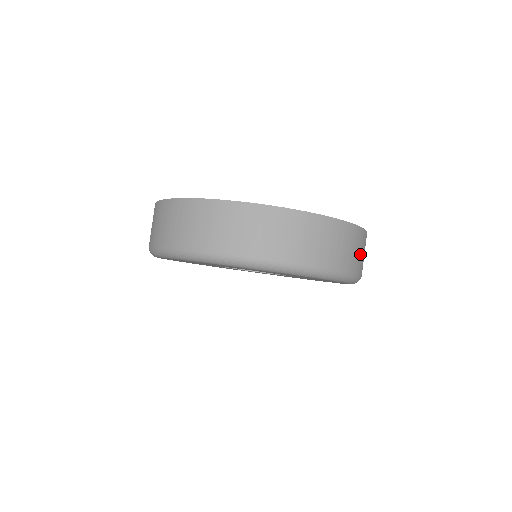
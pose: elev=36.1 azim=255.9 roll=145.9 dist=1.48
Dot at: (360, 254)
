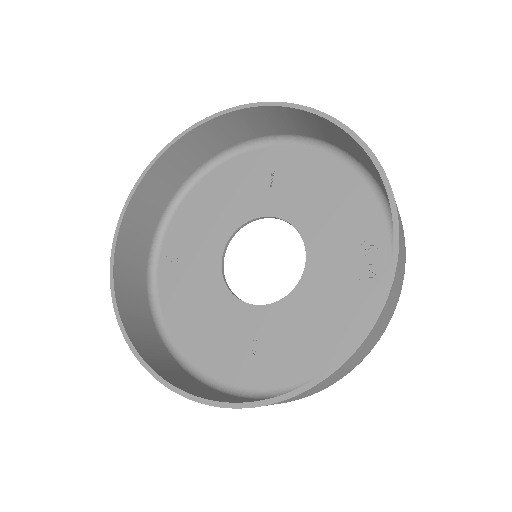
Dot at: (357, 359)
